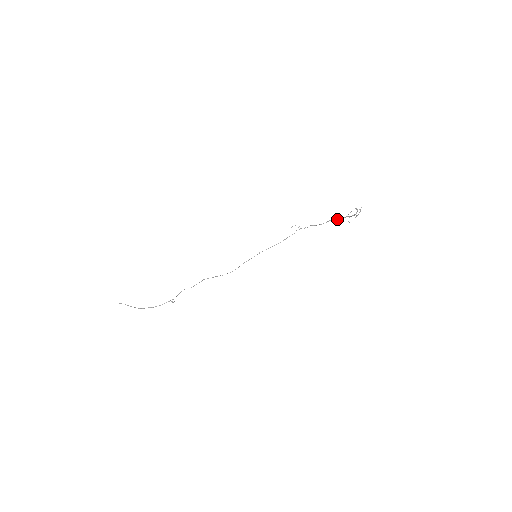
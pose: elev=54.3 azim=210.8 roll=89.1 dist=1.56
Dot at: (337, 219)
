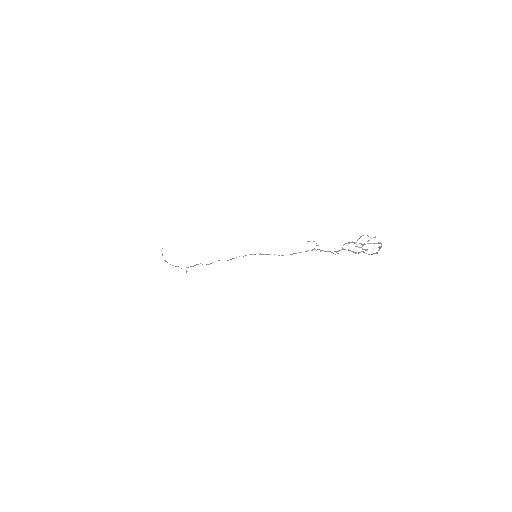
Dot at: (353, 251)
